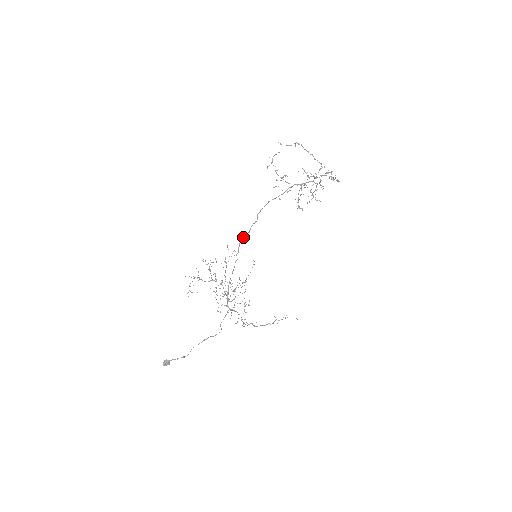
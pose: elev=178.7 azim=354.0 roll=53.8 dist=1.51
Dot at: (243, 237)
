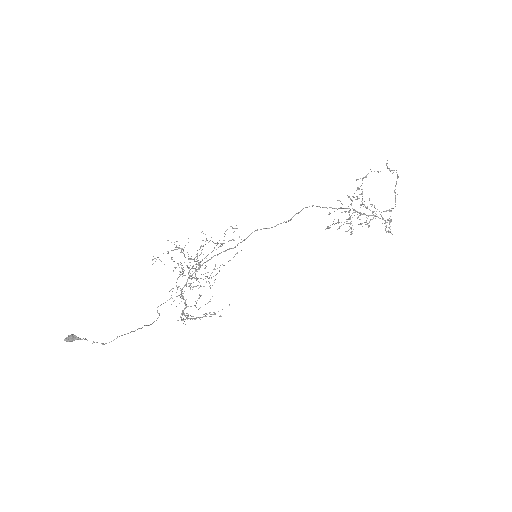
Dot at: occluded
